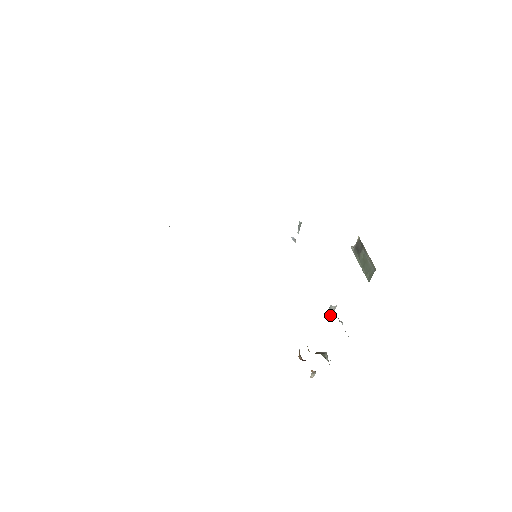
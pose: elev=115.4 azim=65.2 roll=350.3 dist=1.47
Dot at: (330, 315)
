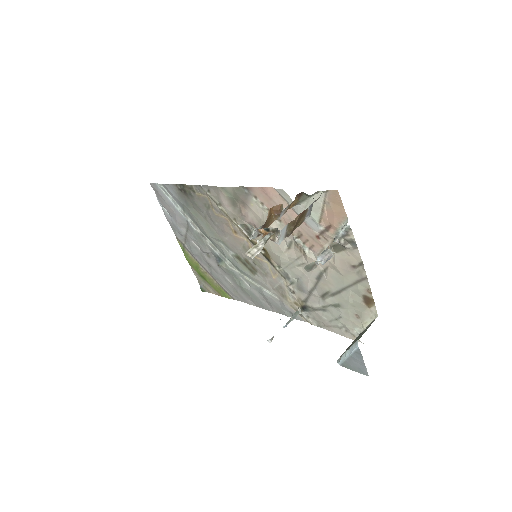
Dot at: (315, 261)
